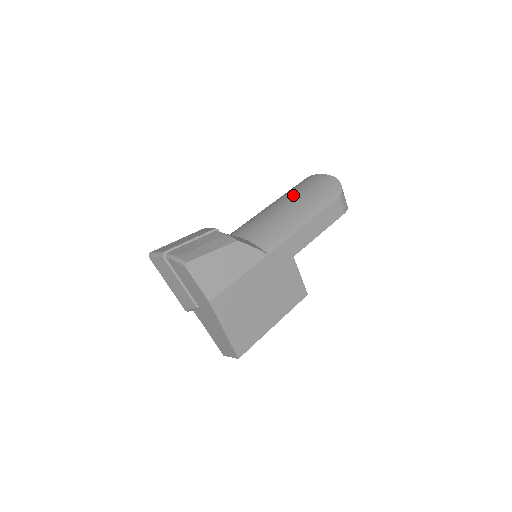
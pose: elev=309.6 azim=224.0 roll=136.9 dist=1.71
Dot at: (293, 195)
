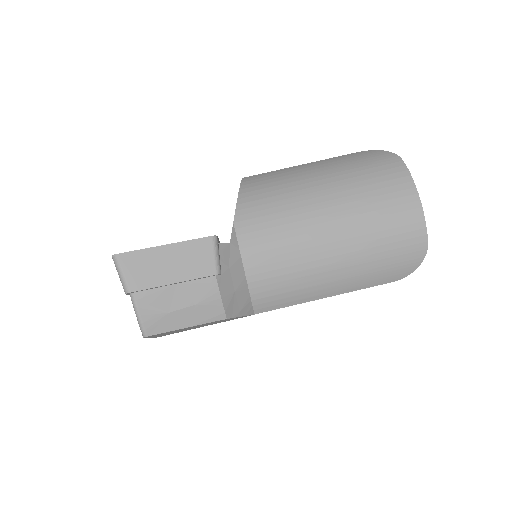
Dot at: (359, 239)
